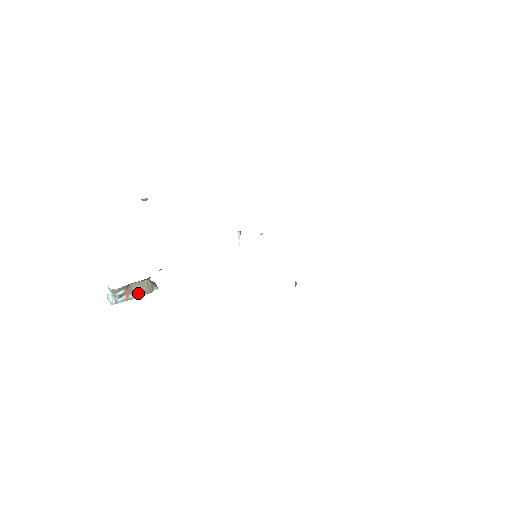
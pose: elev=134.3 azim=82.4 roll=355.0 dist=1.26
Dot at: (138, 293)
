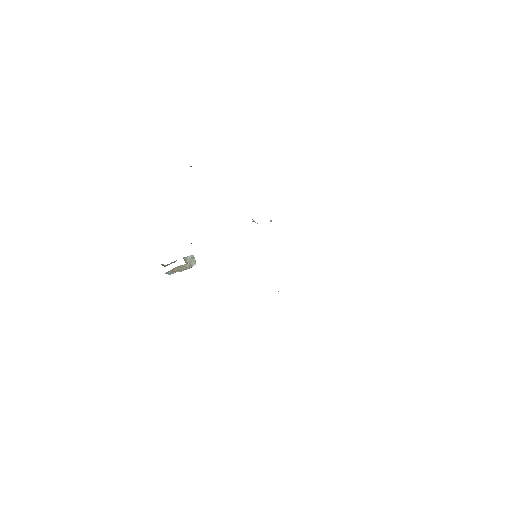
Dot at: (182, 270)
